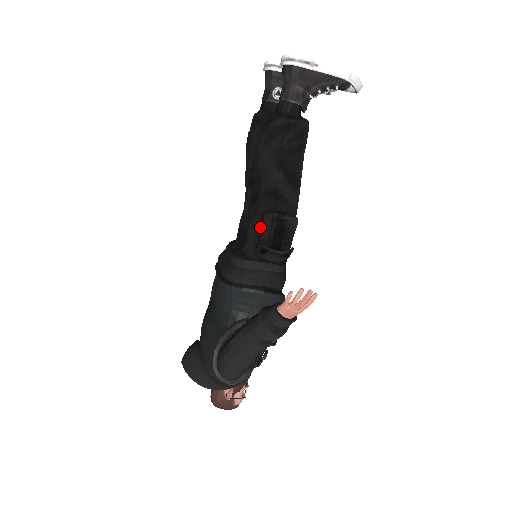
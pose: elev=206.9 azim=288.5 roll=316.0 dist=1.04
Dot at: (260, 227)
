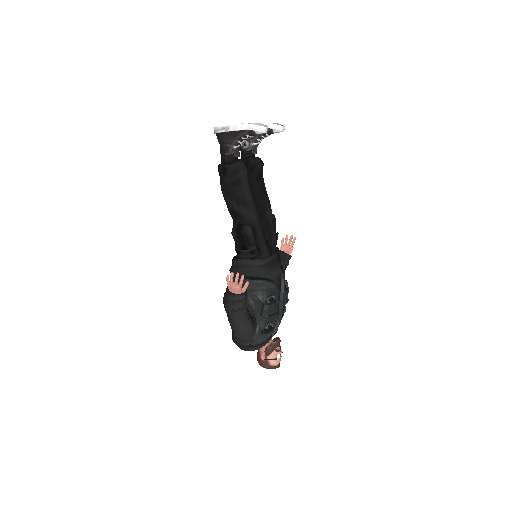
Dot at: occluded
